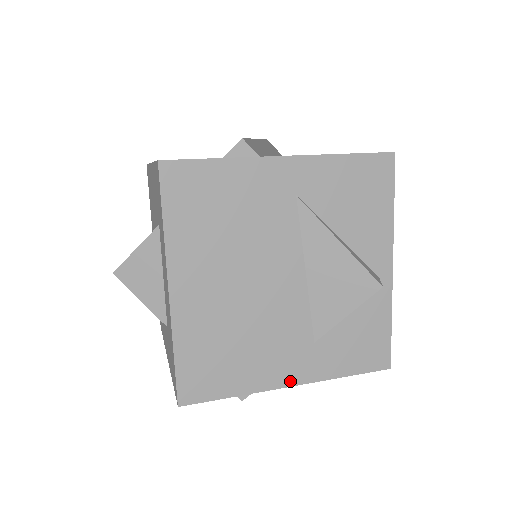
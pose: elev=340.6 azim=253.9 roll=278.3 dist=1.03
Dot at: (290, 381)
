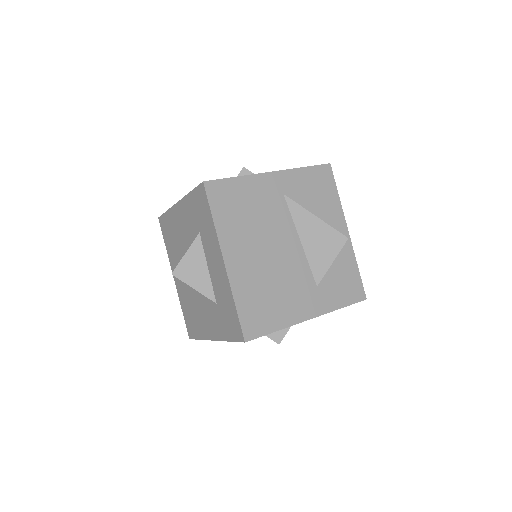
Dot at: (309, 315)
